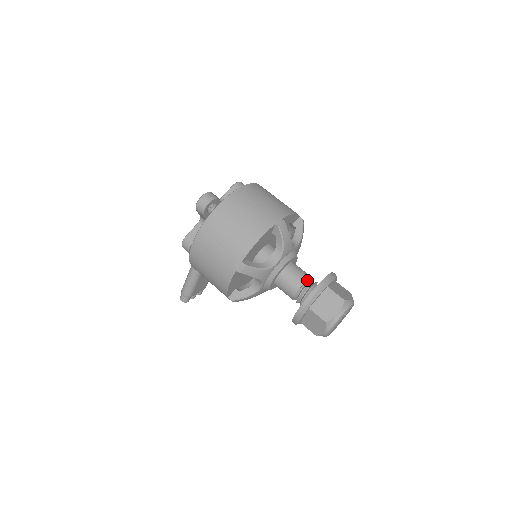
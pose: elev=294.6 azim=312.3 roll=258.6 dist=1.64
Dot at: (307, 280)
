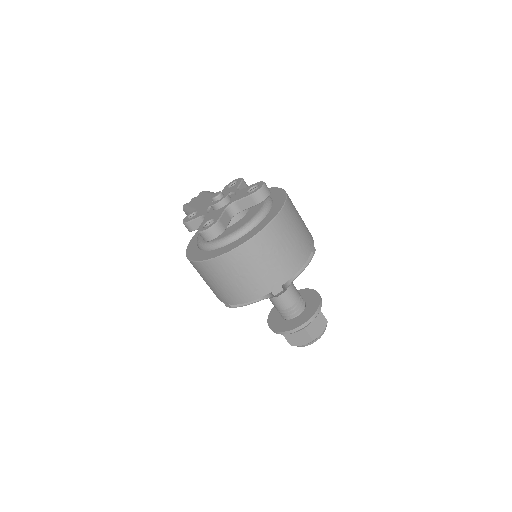
Dot at: (292, 304)
